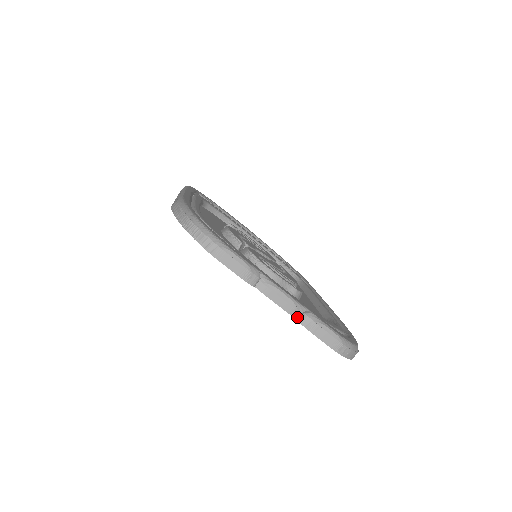
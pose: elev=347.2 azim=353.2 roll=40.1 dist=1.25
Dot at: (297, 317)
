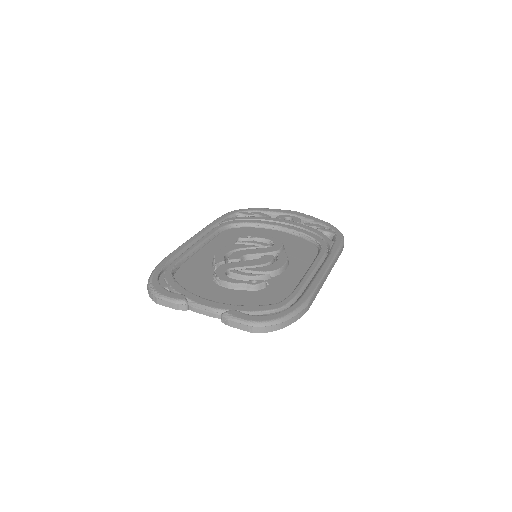
Dot at: (221, 318)
